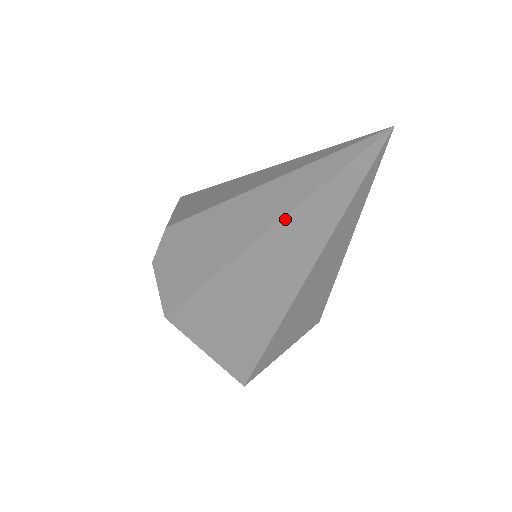
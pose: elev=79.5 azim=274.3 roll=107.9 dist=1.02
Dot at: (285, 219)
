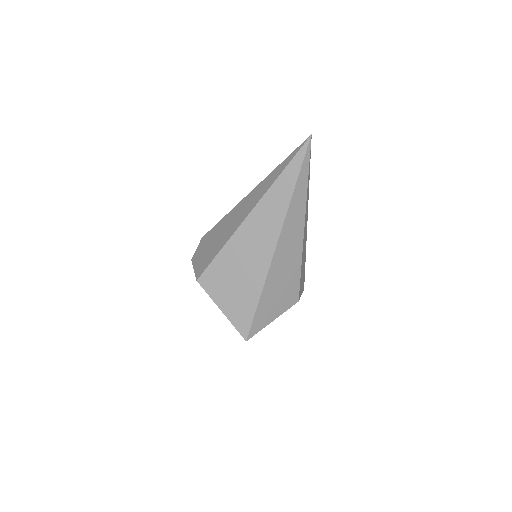
Dot at: (267, 192)
